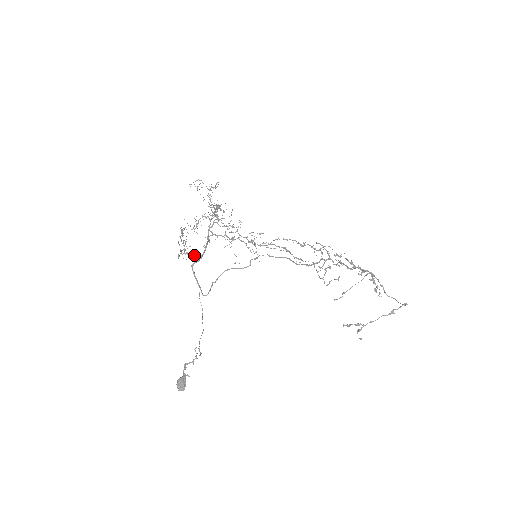
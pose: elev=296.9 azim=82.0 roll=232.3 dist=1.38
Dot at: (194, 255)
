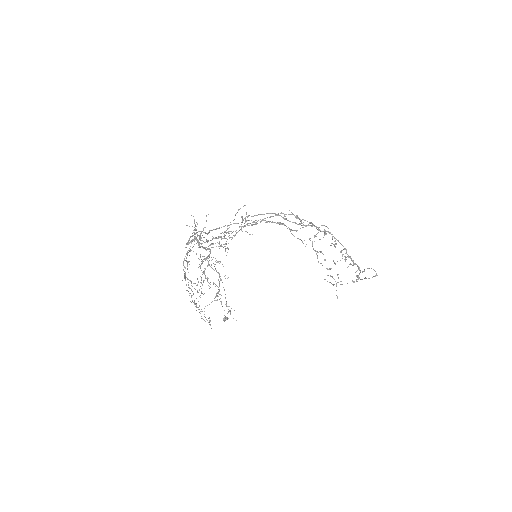
Dot at: occluded
